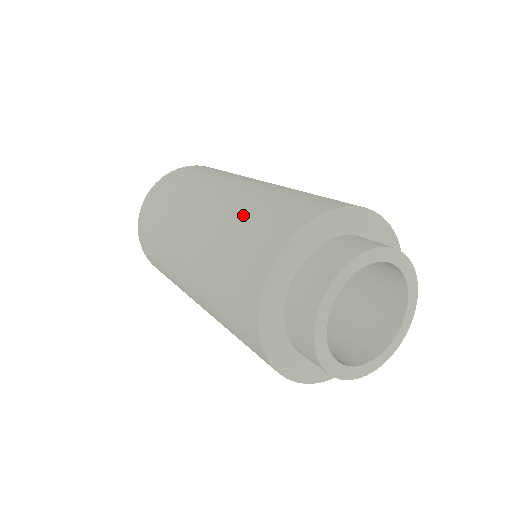
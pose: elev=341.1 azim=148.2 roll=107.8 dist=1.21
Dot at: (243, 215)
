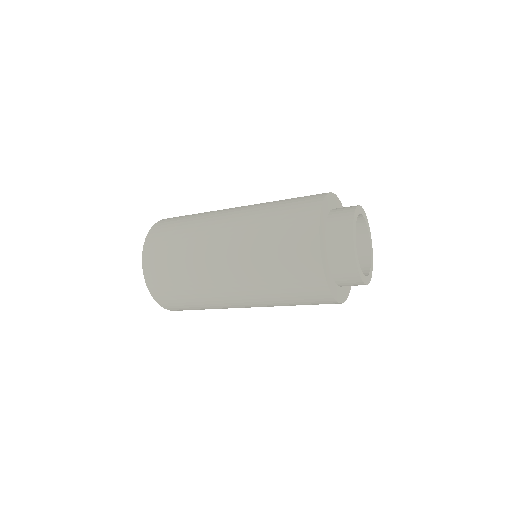
Dot at: occluded
